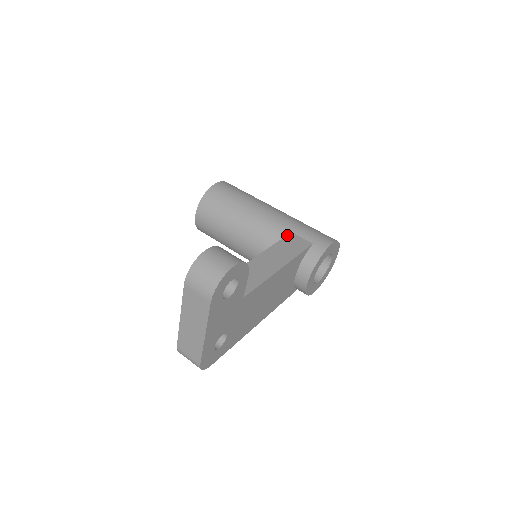
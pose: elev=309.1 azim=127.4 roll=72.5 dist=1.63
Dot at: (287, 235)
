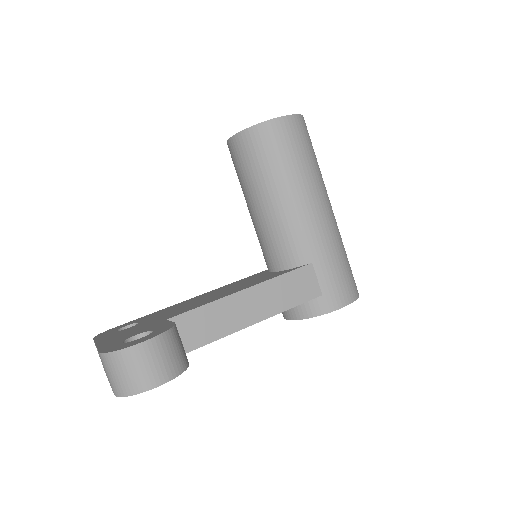
Dot at: (302, 267)
